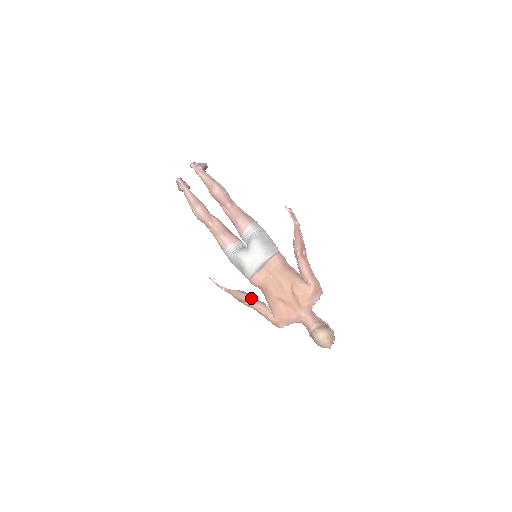
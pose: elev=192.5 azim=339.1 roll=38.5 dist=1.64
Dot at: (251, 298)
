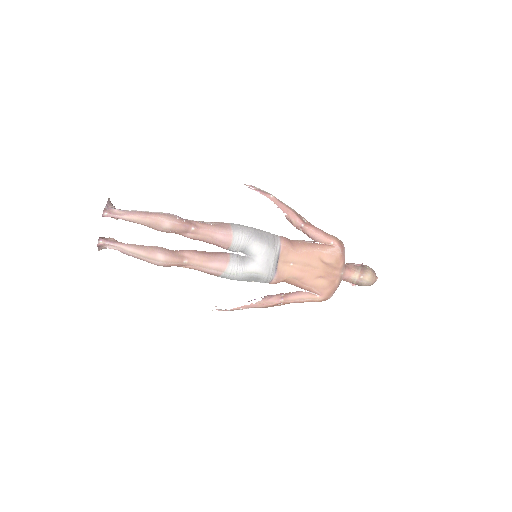
Dot at: (283, 296)
